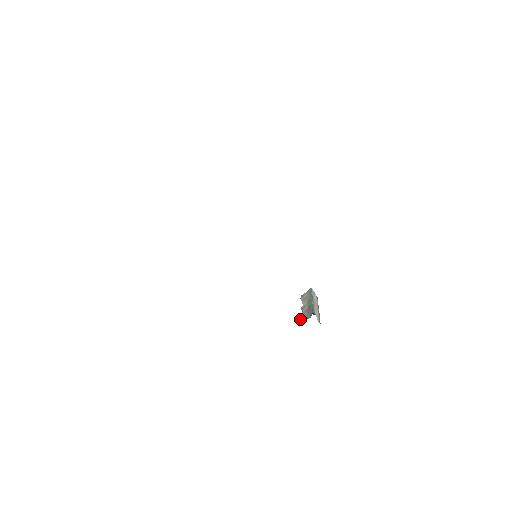
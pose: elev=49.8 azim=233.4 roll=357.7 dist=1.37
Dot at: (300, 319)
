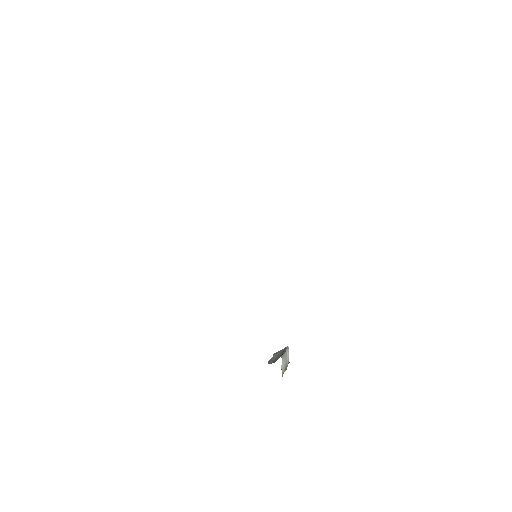
Dot at: occluded
